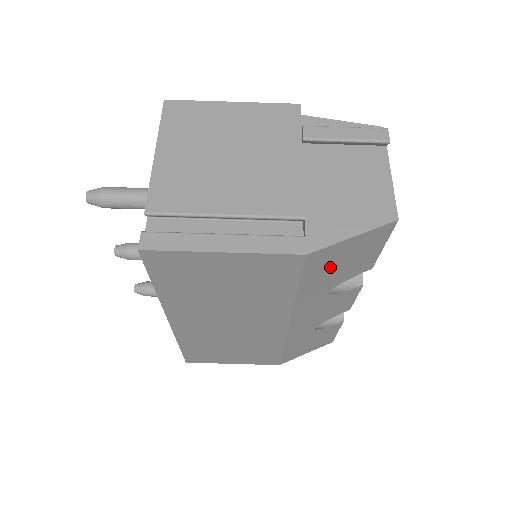
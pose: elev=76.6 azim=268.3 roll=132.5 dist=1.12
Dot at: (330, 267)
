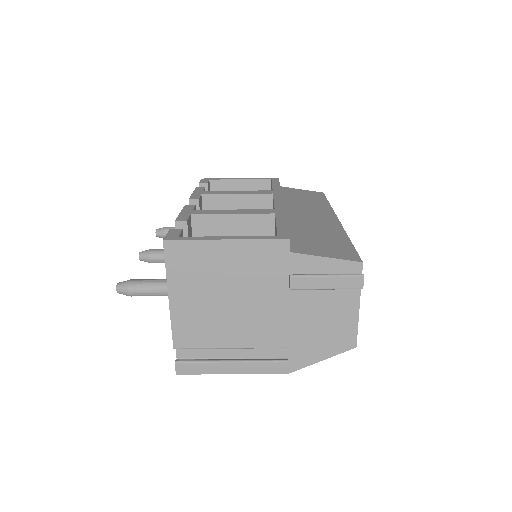
Dot at: occluded
